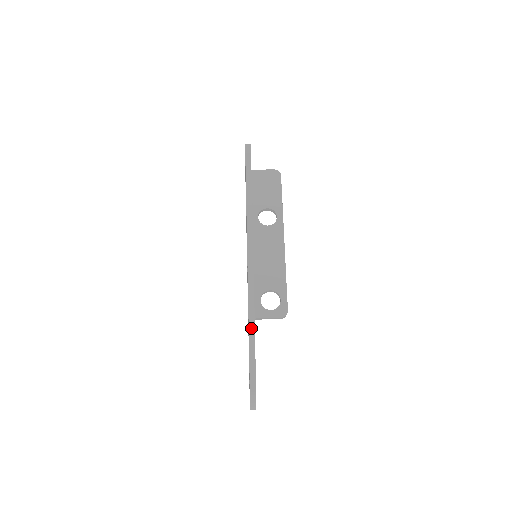
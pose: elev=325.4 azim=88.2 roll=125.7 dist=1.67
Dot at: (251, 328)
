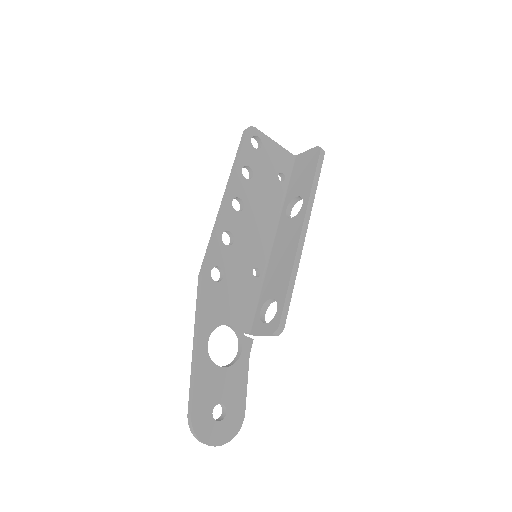
Dot at: (195, 338)
